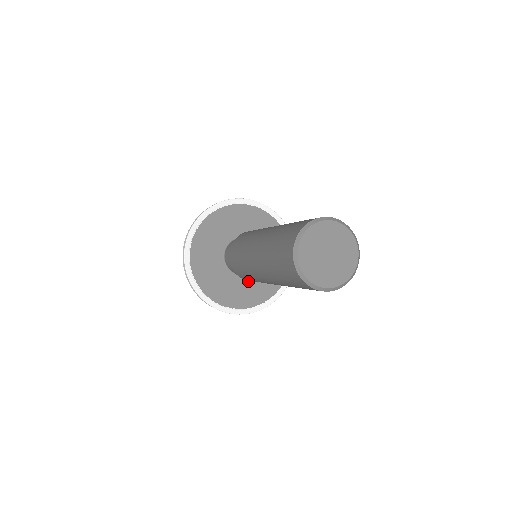
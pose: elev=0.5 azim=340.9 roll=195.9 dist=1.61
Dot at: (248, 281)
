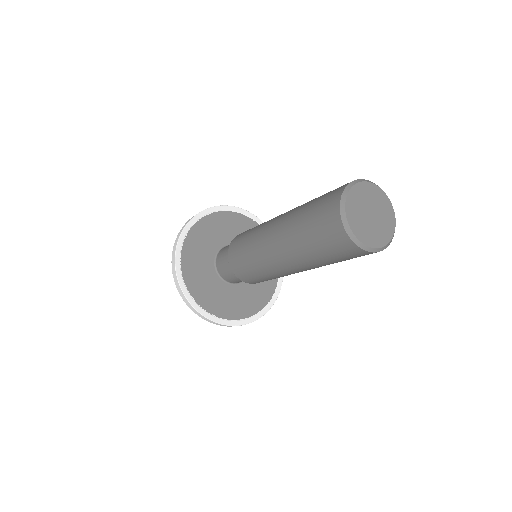
Dot at: (233, 291)
